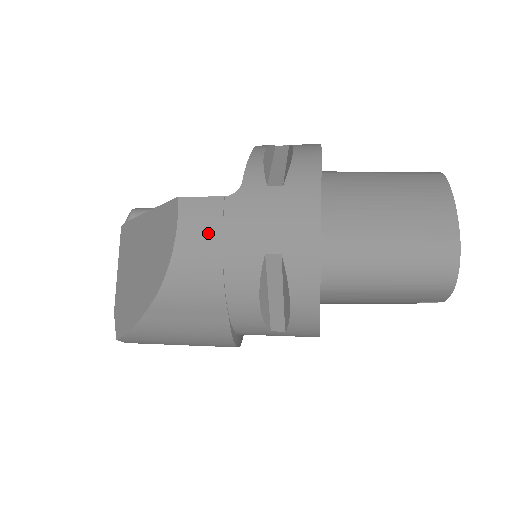
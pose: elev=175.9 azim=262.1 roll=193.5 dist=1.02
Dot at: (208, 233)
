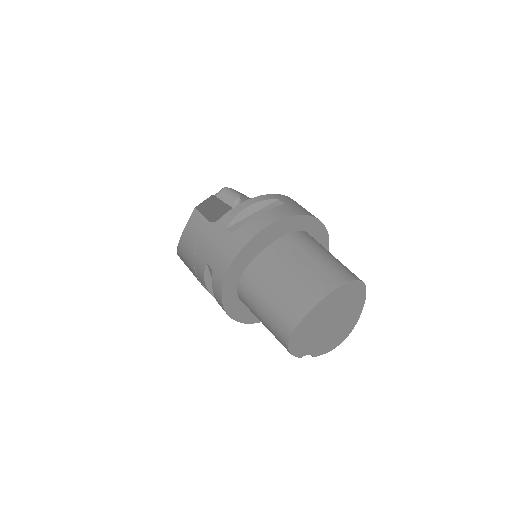
Dot at: (194, 236)
